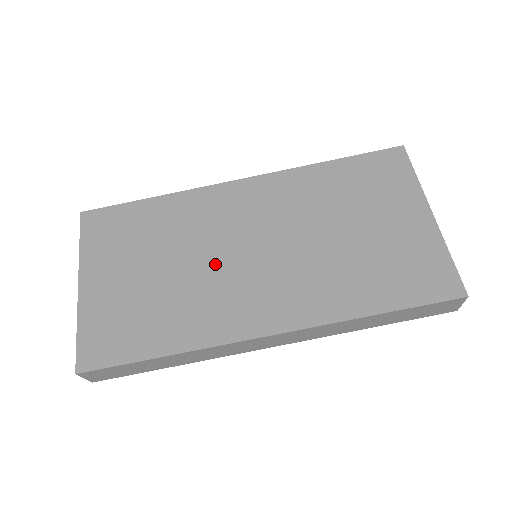
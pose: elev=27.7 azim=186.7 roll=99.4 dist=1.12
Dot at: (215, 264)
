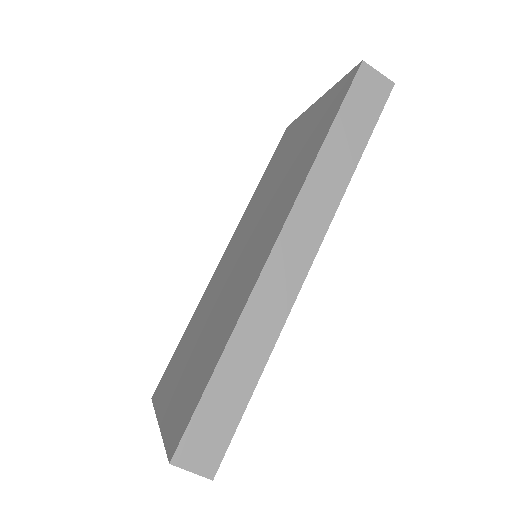
Dot at: (227, 287)
